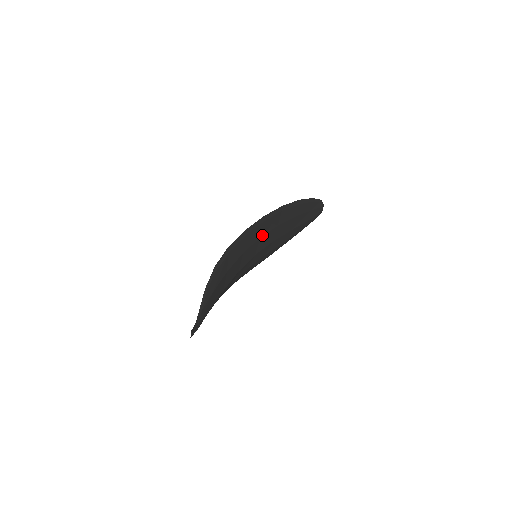
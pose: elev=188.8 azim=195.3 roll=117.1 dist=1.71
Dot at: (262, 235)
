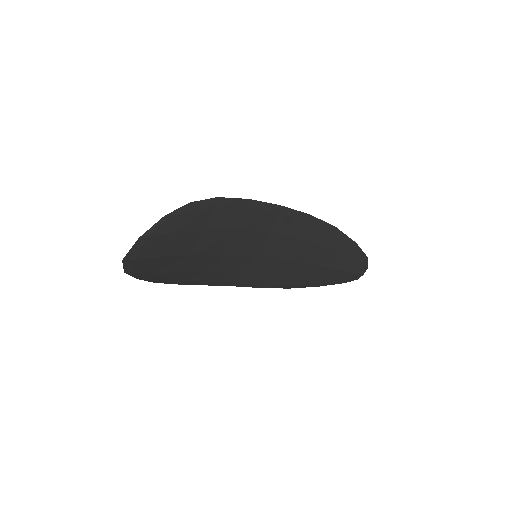
Dot at: (272, 231)
